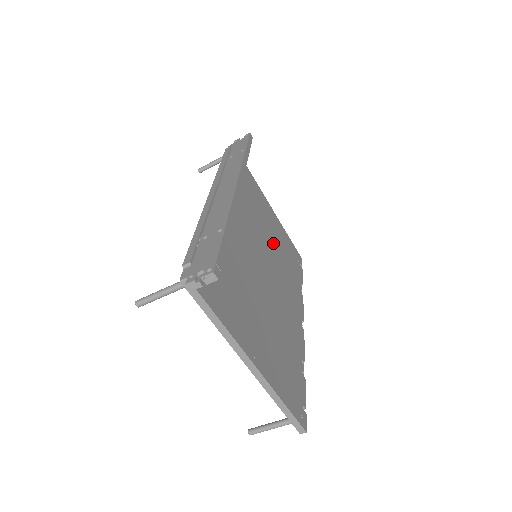
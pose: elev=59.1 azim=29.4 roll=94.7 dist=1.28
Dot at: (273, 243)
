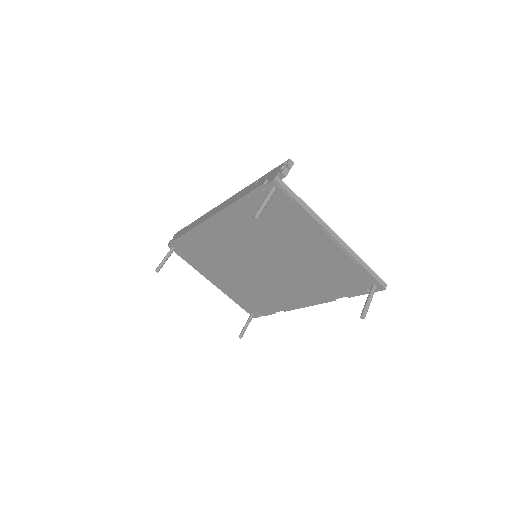
Dot at: occluded
